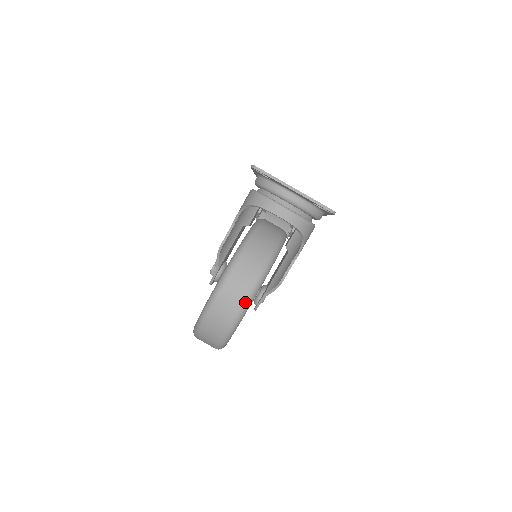
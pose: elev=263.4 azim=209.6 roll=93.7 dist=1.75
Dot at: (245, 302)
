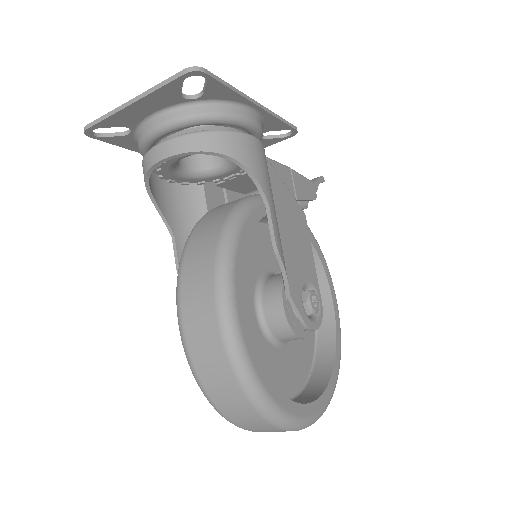
Dot at: (220, 316)
